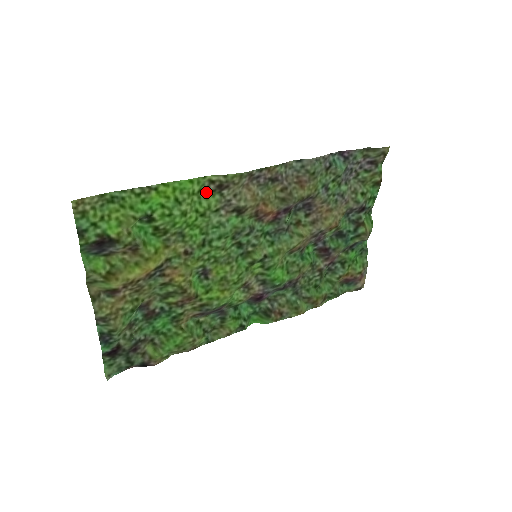
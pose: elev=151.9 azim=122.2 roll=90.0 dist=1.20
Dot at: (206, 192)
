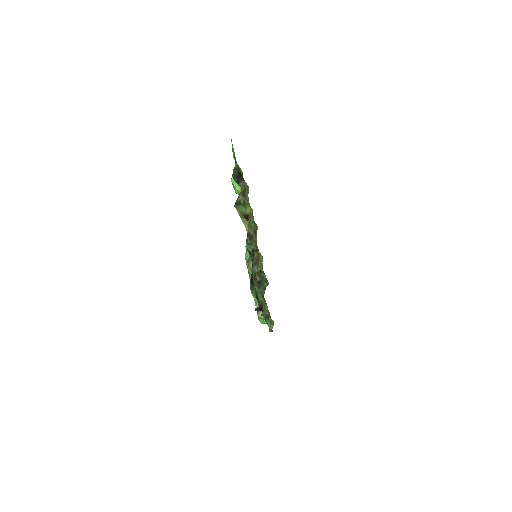
Dot at: occluded
